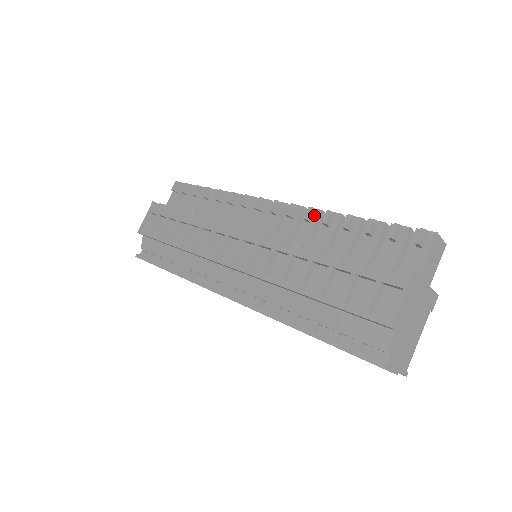
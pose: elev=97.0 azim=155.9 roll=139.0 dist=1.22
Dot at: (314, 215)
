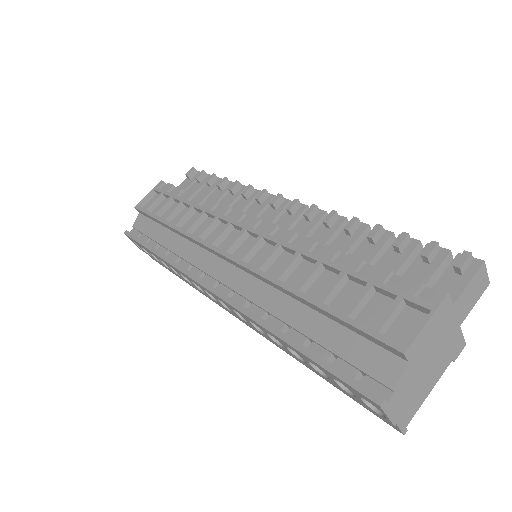
Dot at: (336, 221)
